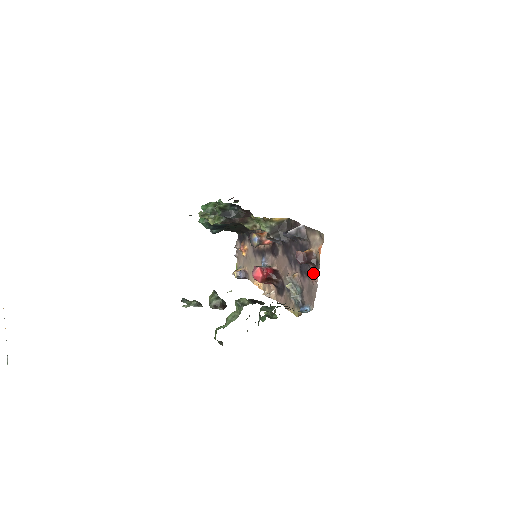
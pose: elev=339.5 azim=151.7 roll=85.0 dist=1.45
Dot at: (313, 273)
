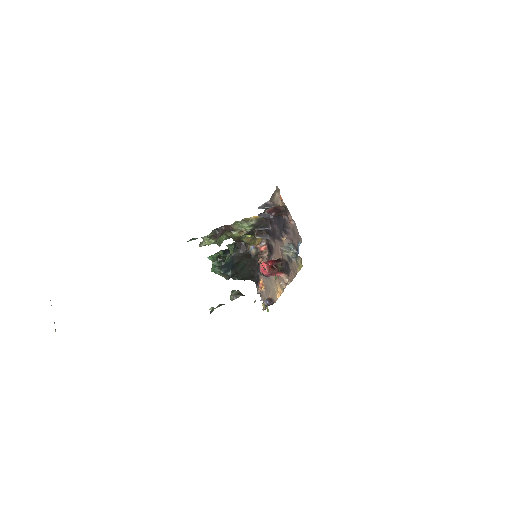
Dot at: (288, 219)
